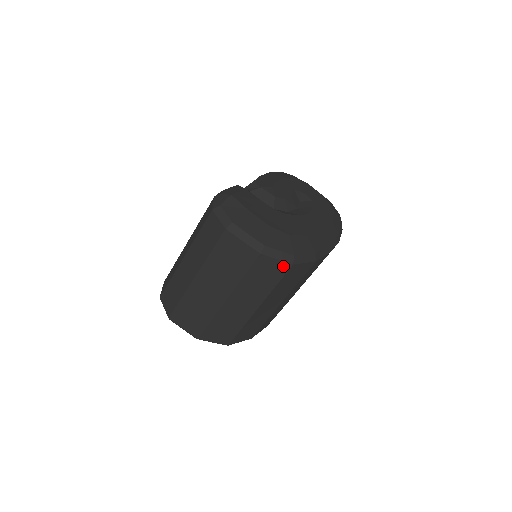
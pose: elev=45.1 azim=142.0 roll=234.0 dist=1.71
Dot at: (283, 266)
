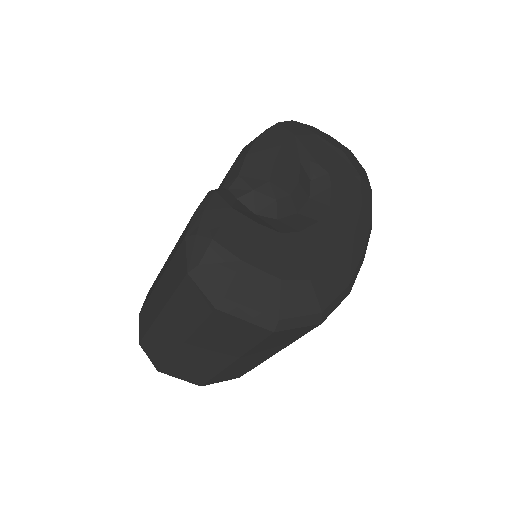
Dot at: (307, 328)
